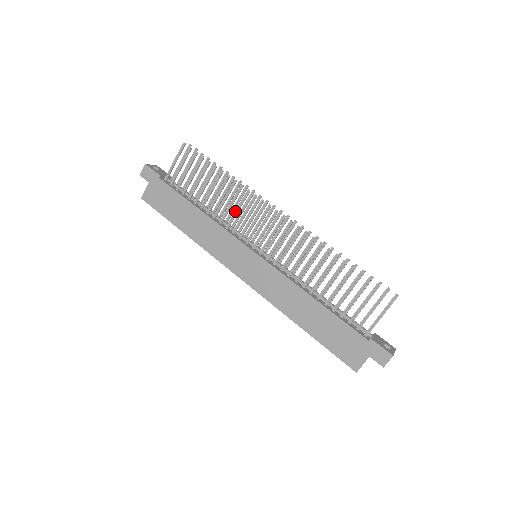
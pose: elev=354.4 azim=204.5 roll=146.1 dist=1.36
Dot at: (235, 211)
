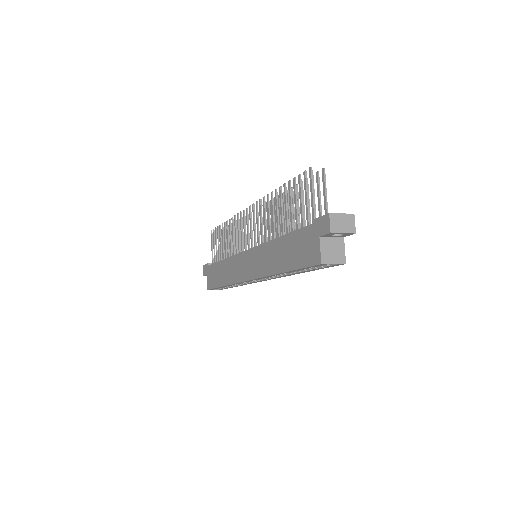
Dot at: (235, 238)
